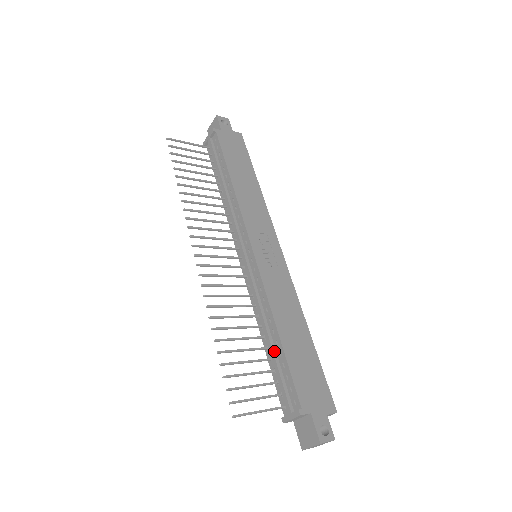
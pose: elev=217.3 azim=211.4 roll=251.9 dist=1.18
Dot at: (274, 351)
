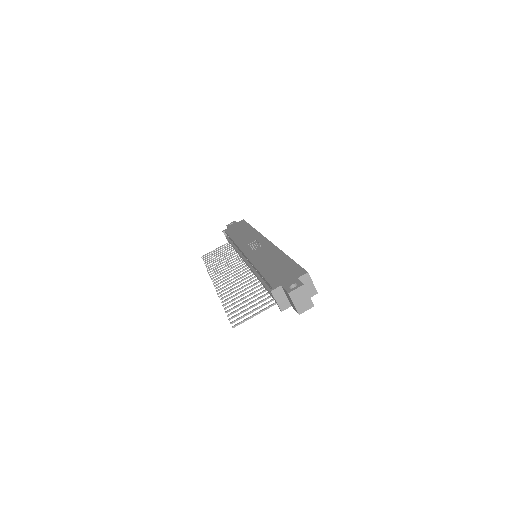
Dot at: (262, 282)
